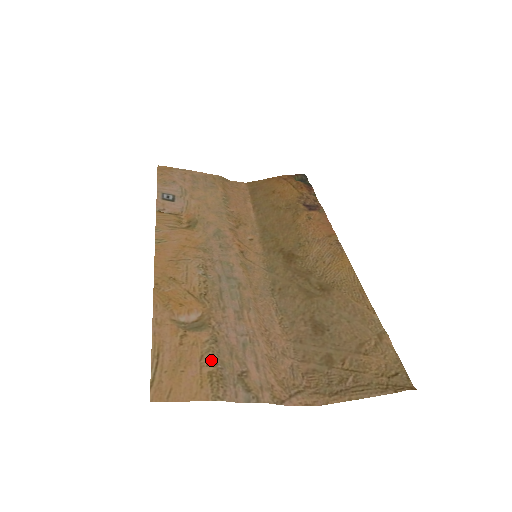
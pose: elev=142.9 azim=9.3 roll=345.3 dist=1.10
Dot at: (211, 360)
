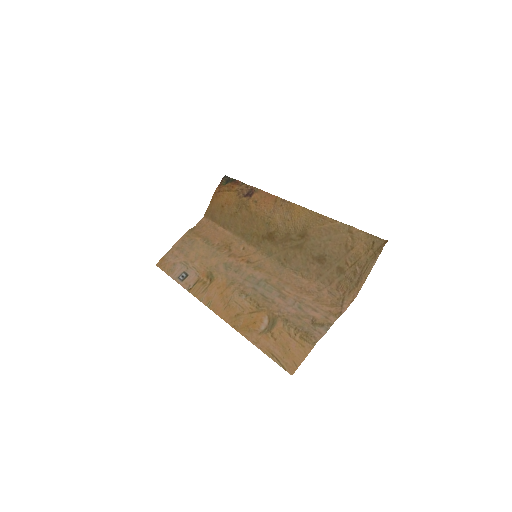
Dot at: (294, 331)
